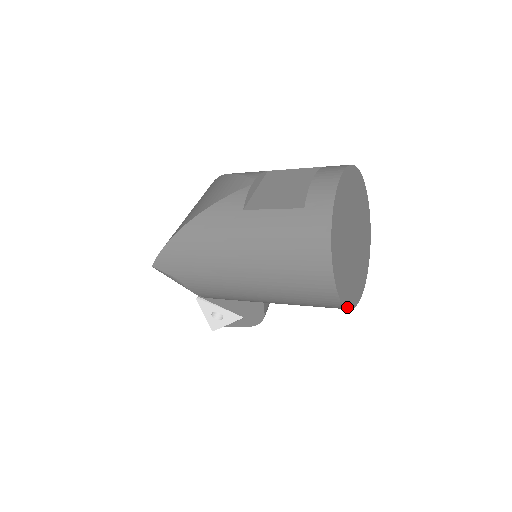
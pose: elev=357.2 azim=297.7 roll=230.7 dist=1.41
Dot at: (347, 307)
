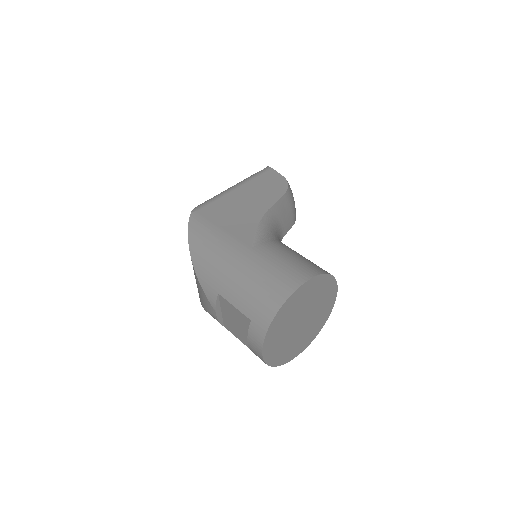
Dot at: occluded
